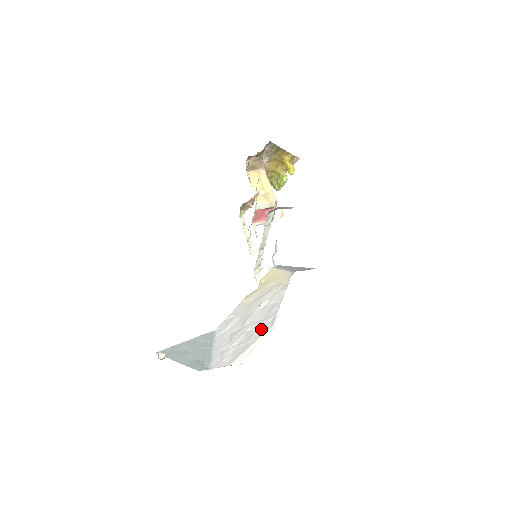
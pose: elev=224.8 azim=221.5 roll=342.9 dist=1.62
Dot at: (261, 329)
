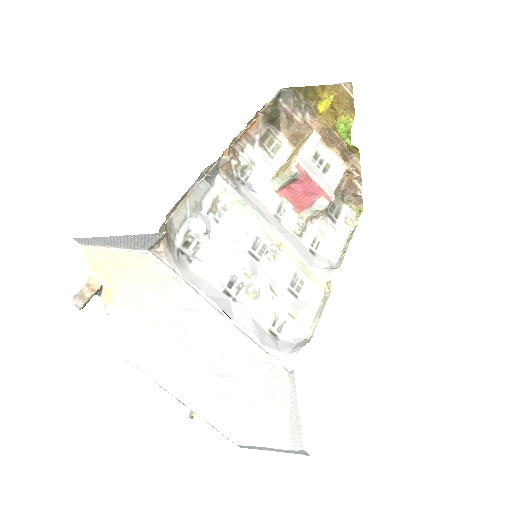
Dot at: (264, 376)
